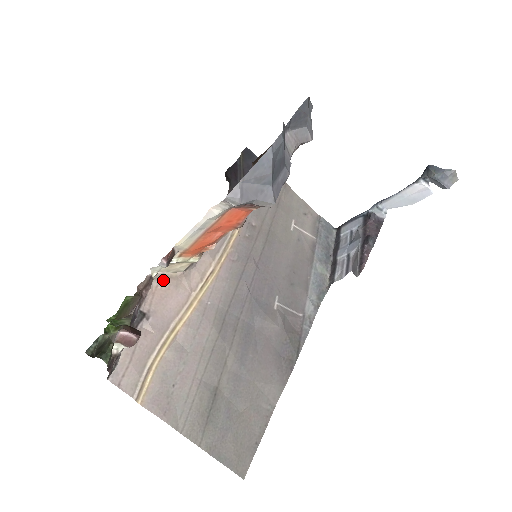
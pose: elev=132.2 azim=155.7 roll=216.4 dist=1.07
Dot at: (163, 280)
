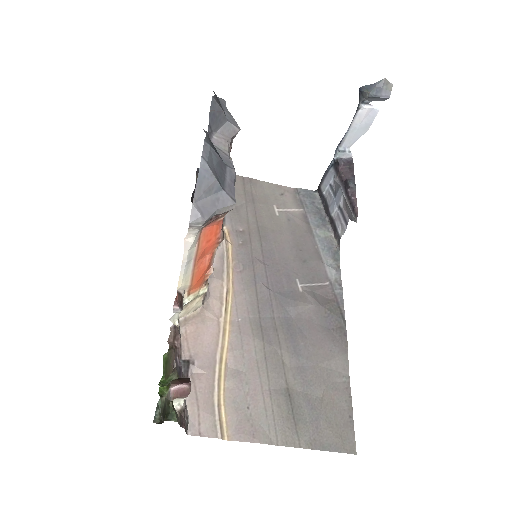
Dot at: (188, 323)
